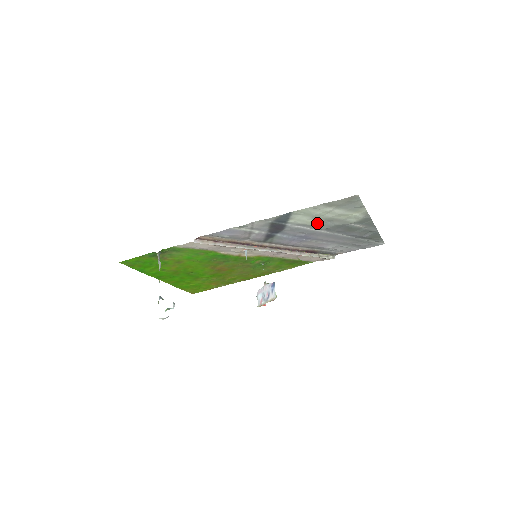
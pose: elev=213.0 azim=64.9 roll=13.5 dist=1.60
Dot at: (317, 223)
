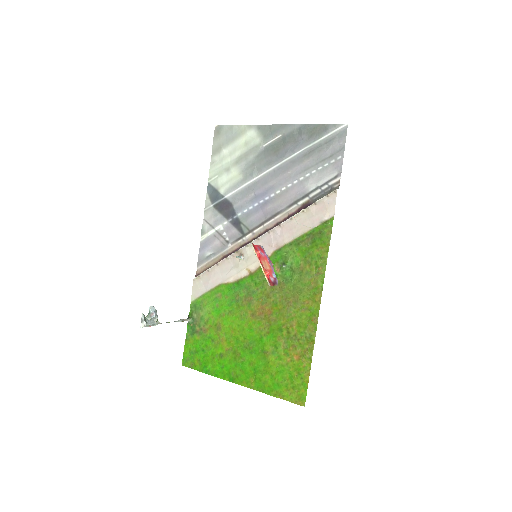
Dot at: (241, 173)
